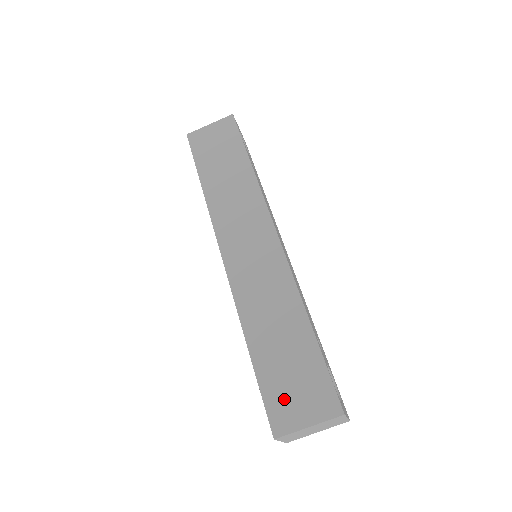
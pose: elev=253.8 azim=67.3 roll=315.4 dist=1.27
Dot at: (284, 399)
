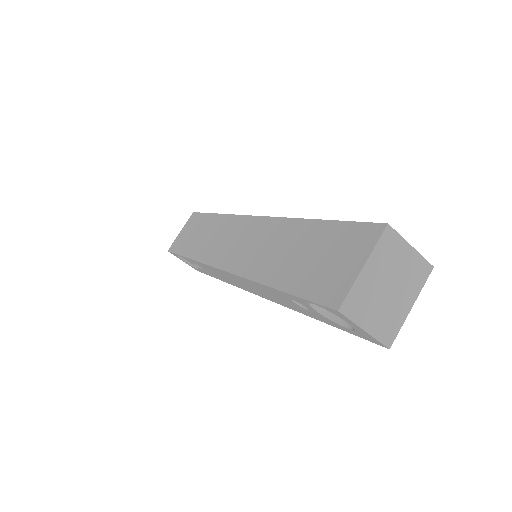
Dot at: (325, 277)
